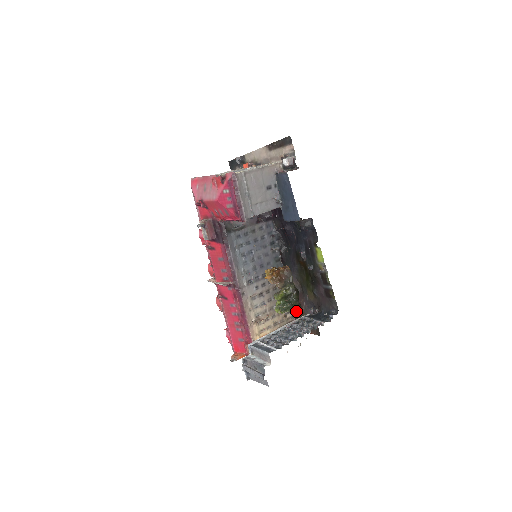
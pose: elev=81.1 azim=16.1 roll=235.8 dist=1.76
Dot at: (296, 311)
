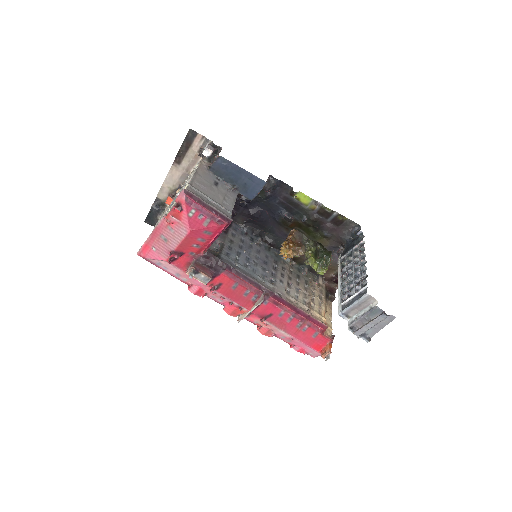
Dot at: (332, 260)
